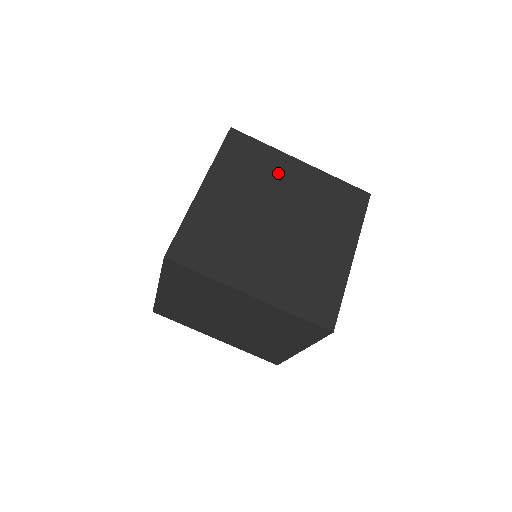
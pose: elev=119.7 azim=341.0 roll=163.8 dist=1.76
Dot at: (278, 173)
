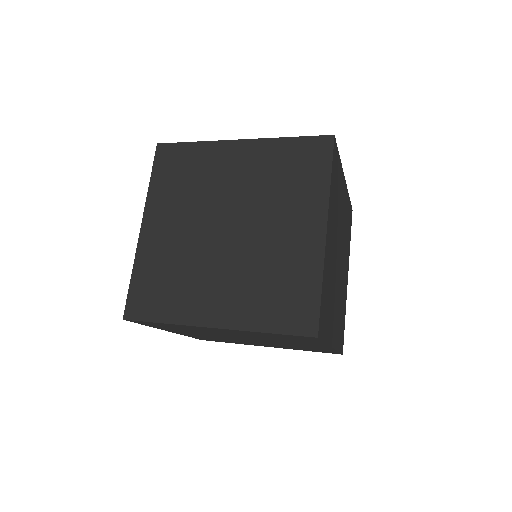
Dot at: (341, 198)
